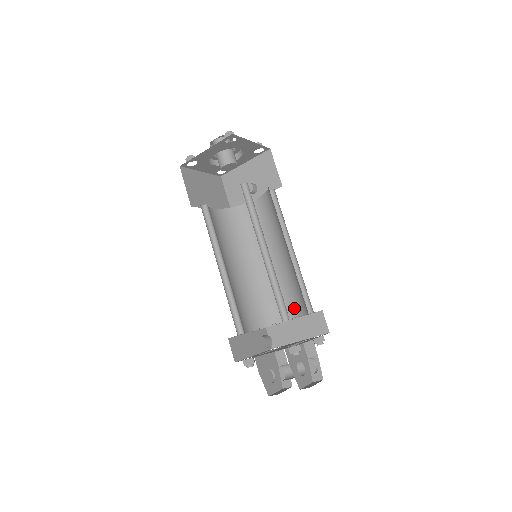
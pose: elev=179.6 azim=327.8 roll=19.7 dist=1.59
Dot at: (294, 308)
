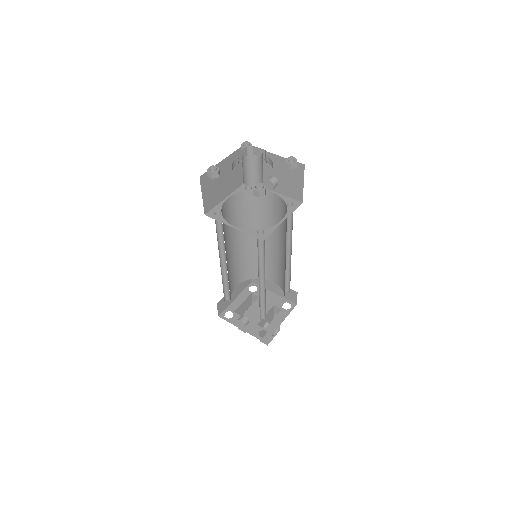
Dot at: (277, 278)
